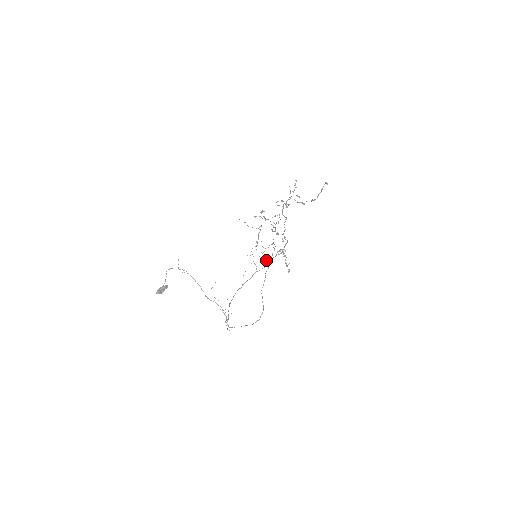
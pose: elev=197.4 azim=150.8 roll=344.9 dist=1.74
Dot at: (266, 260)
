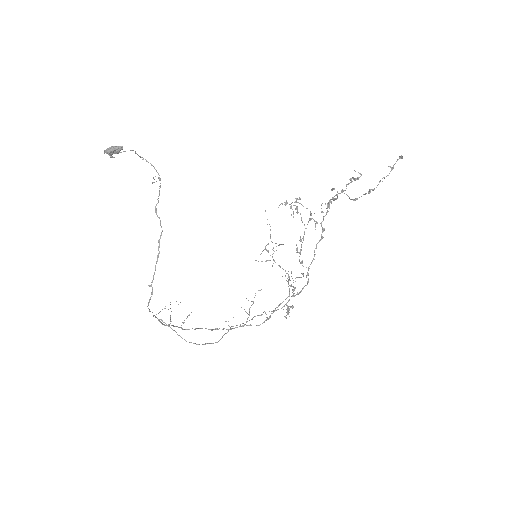
Dot at: occluded
